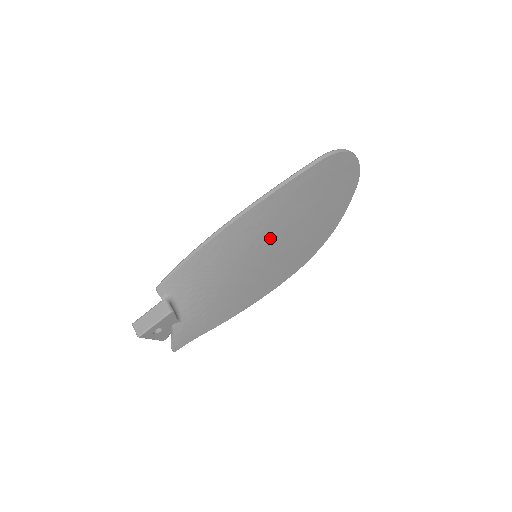
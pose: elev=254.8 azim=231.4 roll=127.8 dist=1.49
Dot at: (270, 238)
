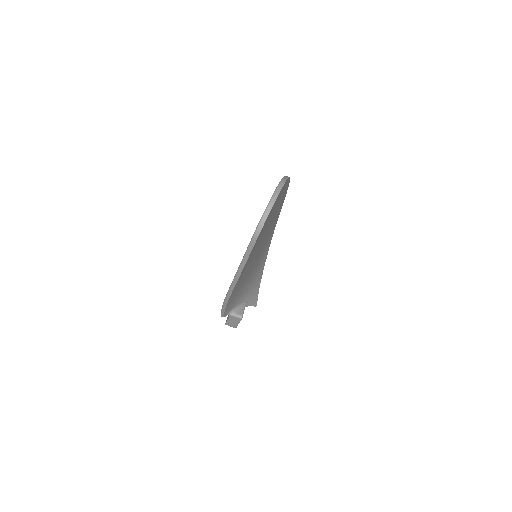
Dot at: (257, 253)
